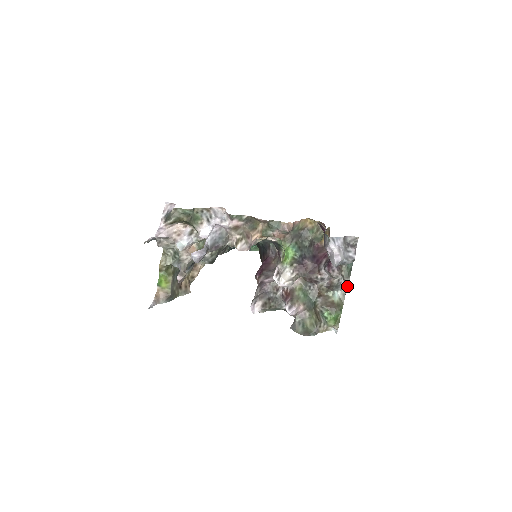
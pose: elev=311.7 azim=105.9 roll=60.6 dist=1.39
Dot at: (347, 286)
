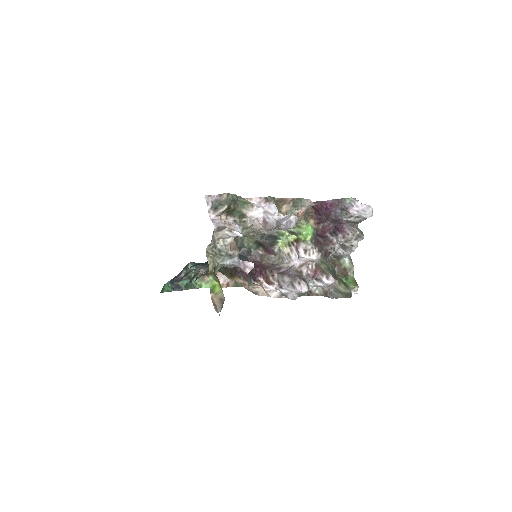
Dot at: occluded
